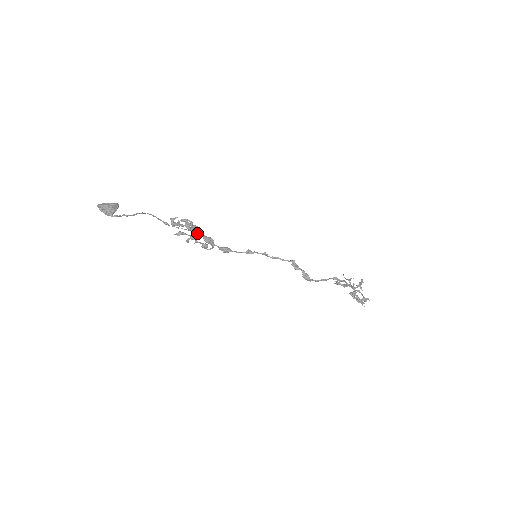
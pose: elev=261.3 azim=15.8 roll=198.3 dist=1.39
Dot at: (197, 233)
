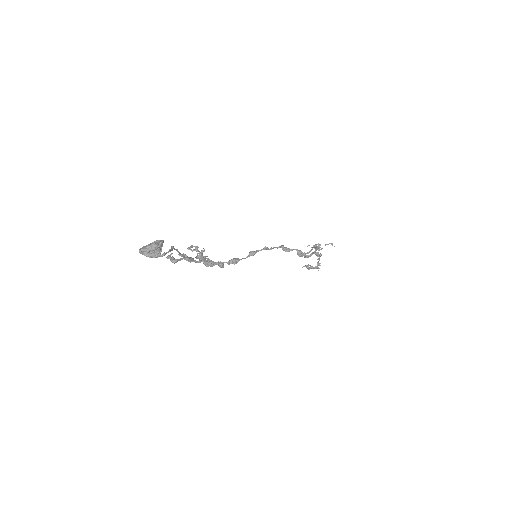
Dot at: occluded
